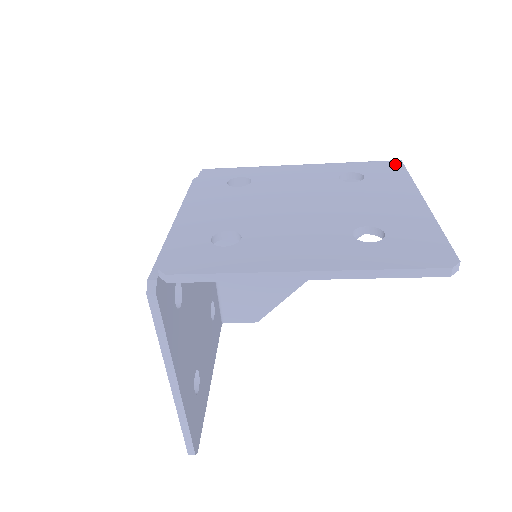
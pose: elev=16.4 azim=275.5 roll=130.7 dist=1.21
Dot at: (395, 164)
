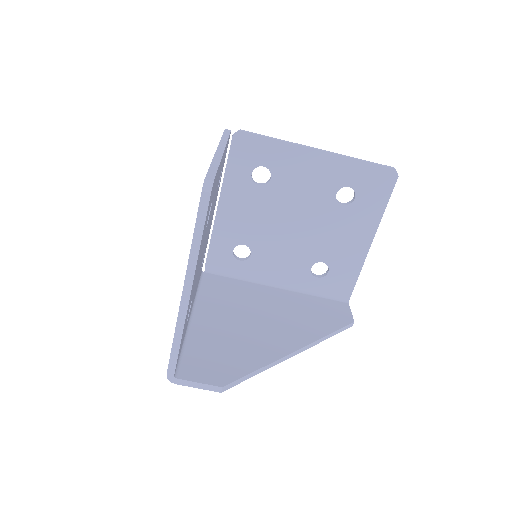
Dot at: occluded
